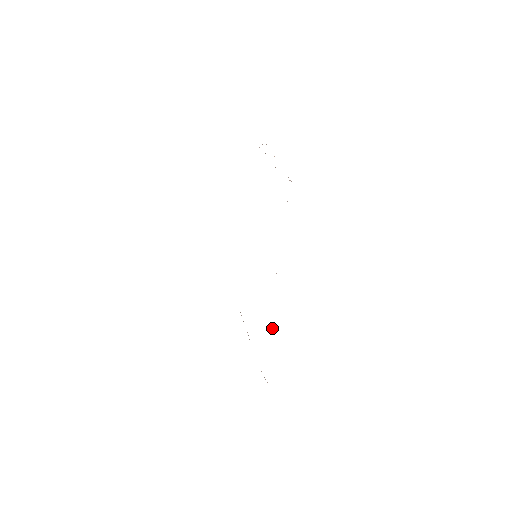
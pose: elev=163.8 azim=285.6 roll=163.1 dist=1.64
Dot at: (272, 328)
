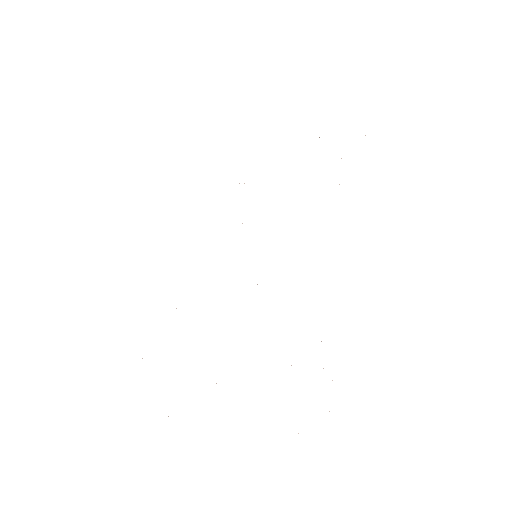
Dot at: occluded
